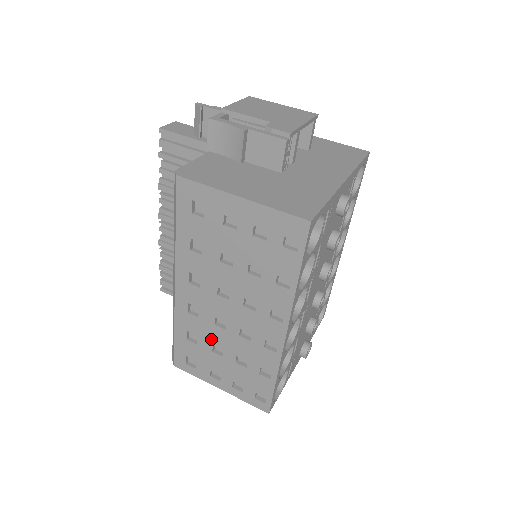
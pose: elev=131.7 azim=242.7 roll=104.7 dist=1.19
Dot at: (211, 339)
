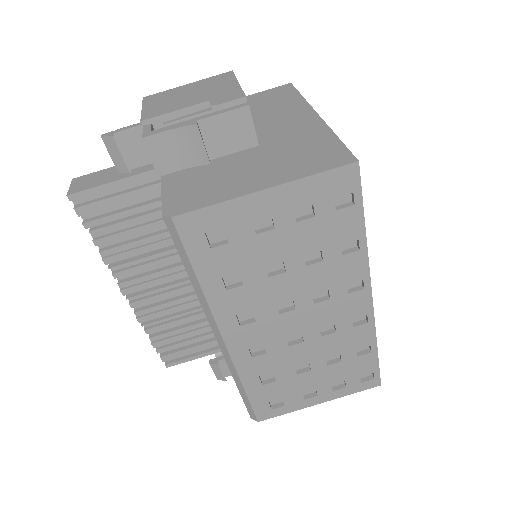
Dot at: (290, 364)
